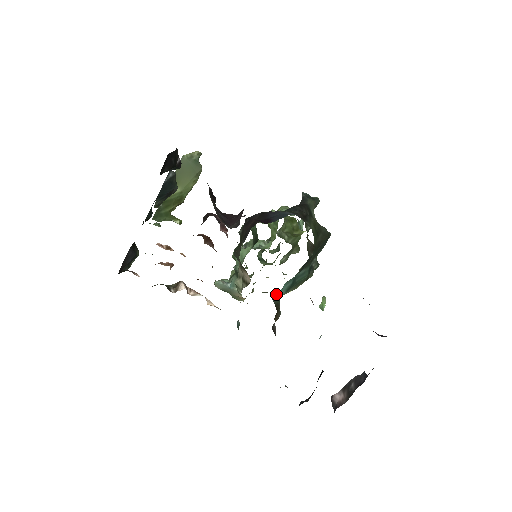
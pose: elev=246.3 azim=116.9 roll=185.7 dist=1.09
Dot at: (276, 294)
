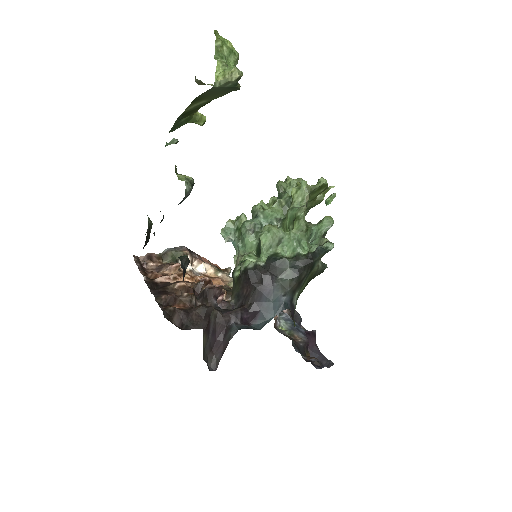
Dot at: occluded
